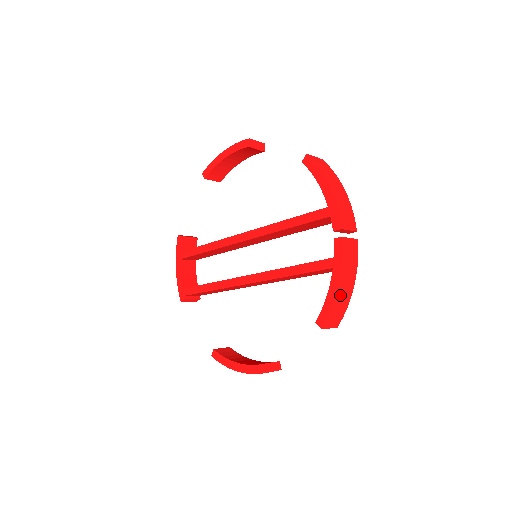
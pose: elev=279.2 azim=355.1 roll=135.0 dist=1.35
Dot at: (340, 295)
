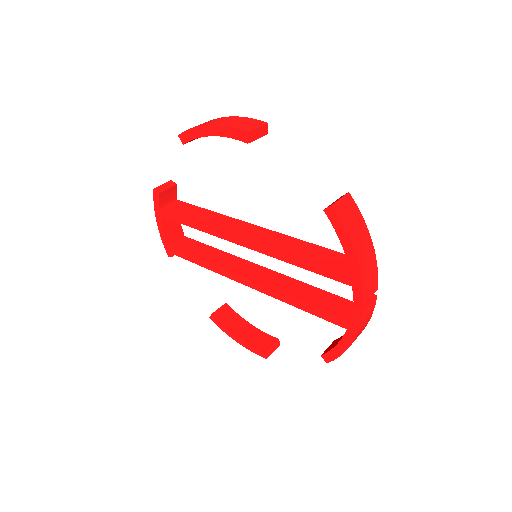
Dot at: occluded
